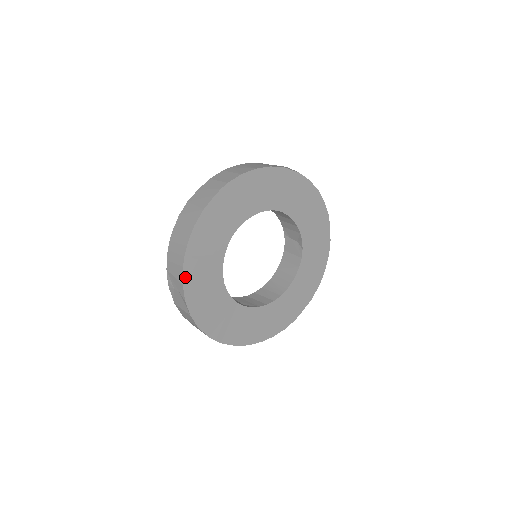
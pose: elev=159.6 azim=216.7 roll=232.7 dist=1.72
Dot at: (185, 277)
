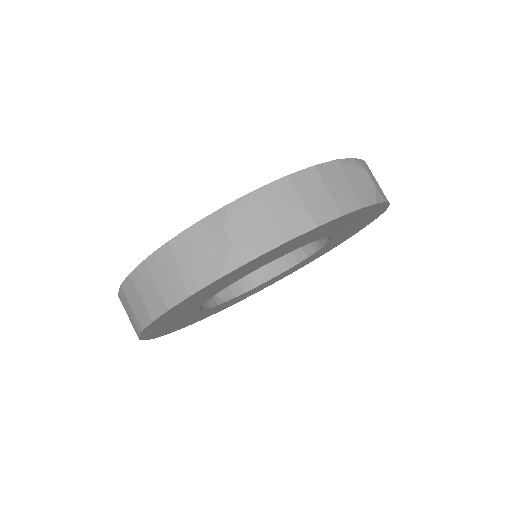
Dot at: (175, 330)
